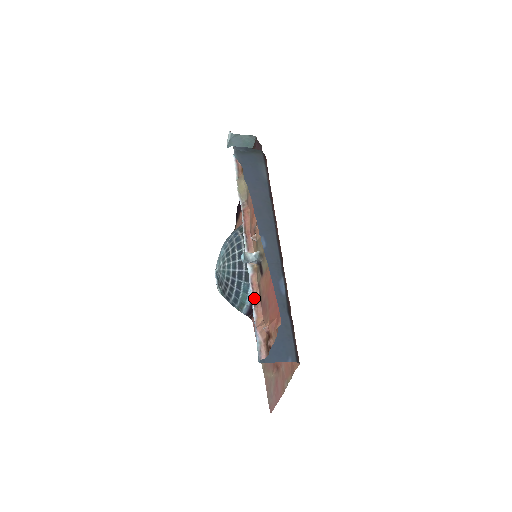
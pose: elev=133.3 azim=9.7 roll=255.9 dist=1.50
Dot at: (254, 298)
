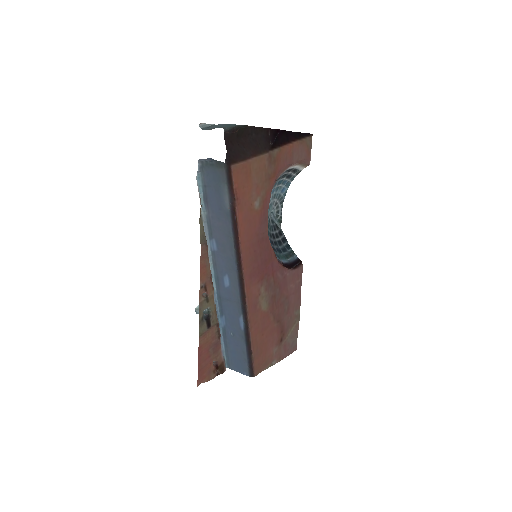
Dot at: (219, 329)
